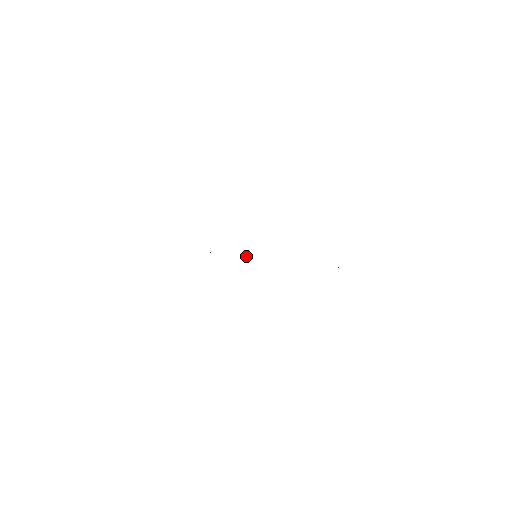
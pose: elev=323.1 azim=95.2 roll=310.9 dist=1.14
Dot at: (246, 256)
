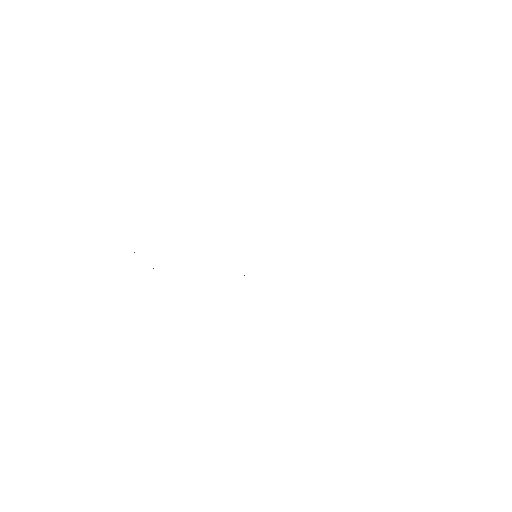
Dot at: occluded
